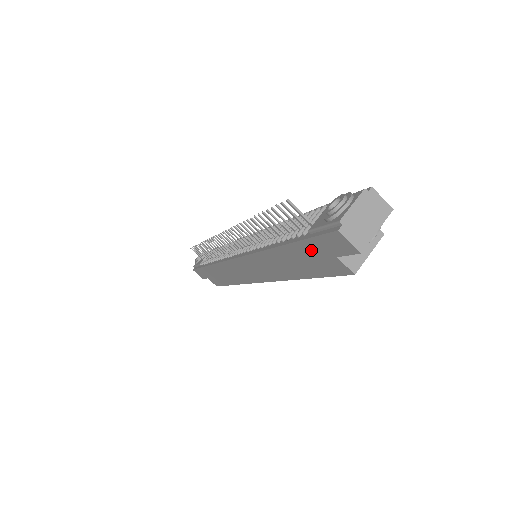
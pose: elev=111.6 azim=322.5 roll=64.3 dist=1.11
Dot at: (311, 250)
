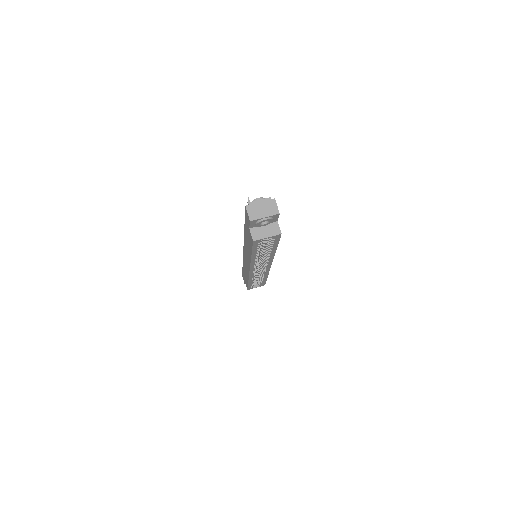
Dot at: occluded
